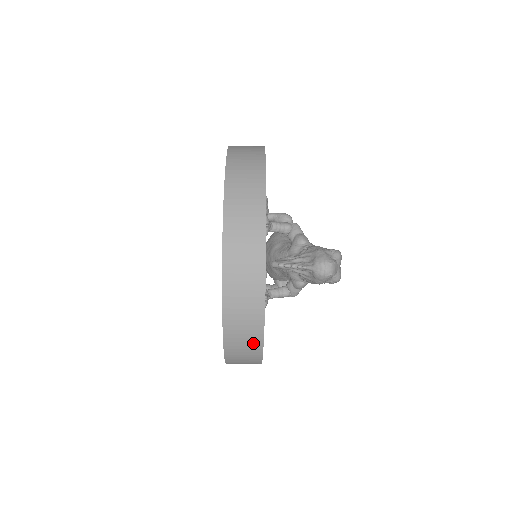
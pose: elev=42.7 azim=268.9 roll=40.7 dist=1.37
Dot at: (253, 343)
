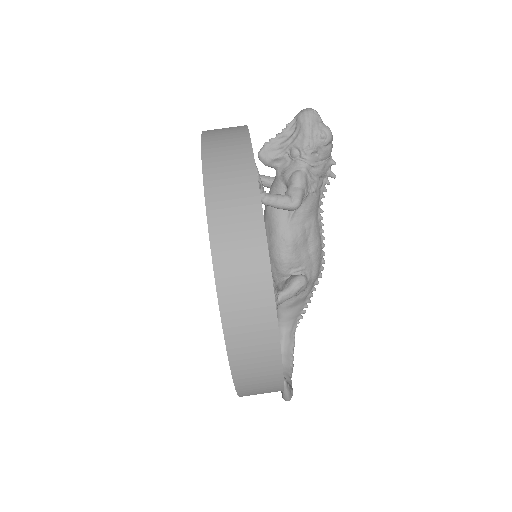
Dot at: (243, 178)
